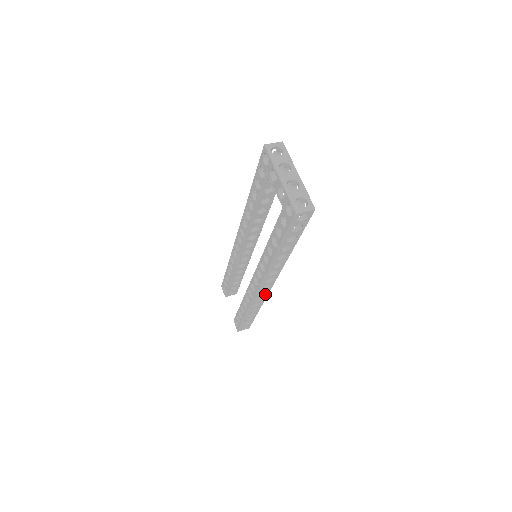
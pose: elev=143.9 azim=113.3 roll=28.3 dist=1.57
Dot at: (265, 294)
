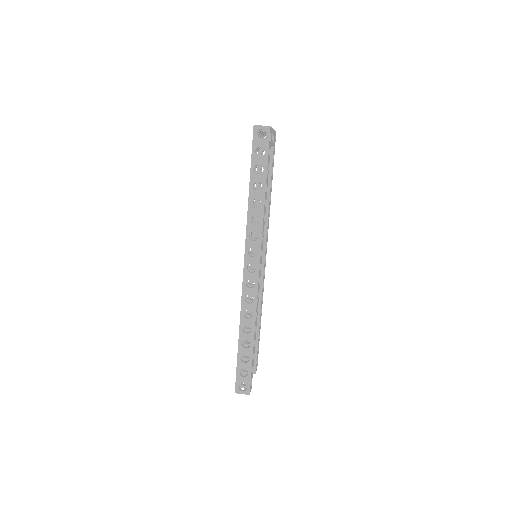
Dot at: (254, 290)
